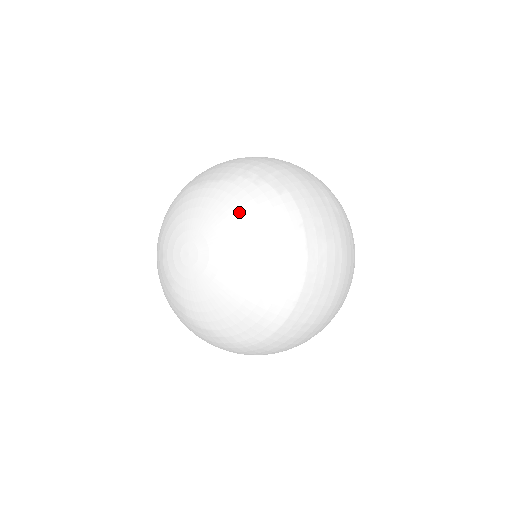
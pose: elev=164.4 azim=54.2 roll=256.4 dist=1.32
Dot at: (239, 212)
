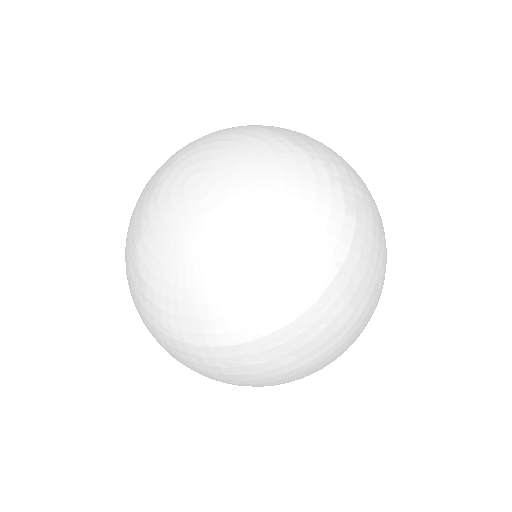
Dot at: (291, 191)
